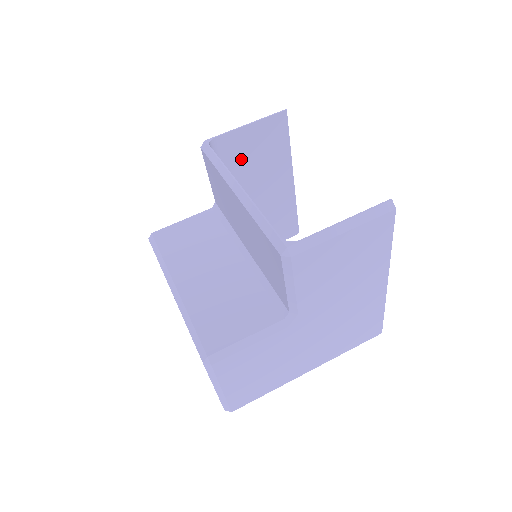
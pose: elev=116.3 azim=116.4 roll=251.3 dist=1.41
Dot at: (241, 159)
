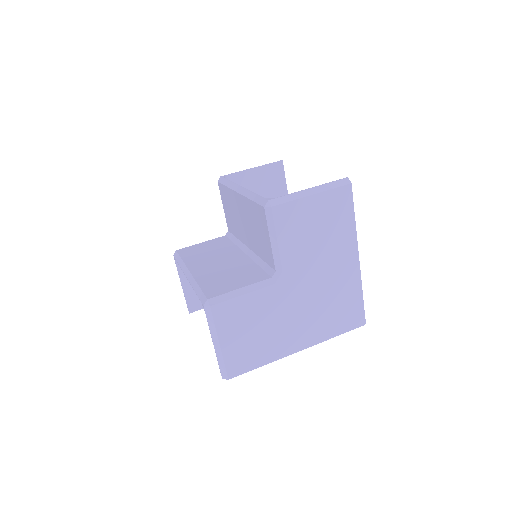
Dot at: occluded
